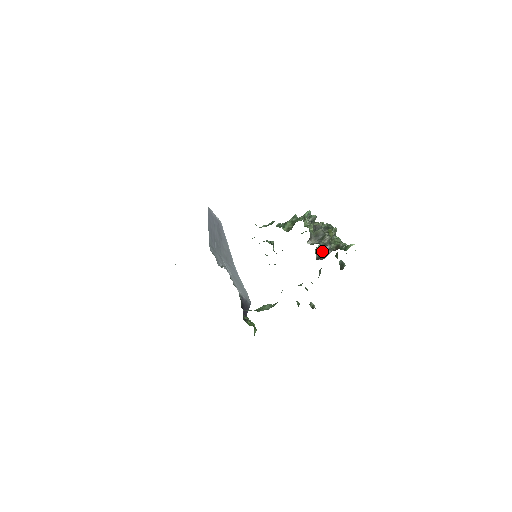
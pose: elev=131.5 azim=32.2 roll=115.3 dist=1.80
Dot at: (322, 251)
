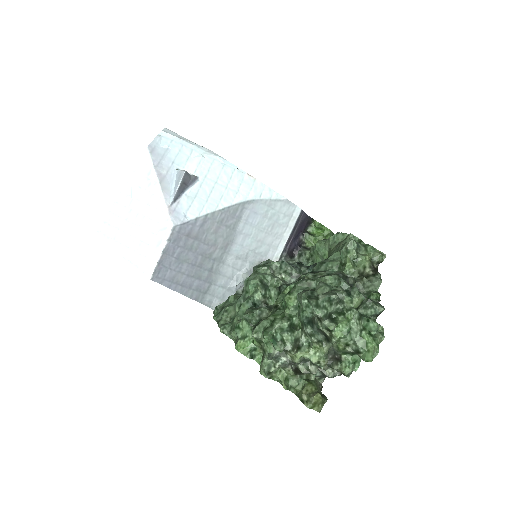
Dot at: occluded
